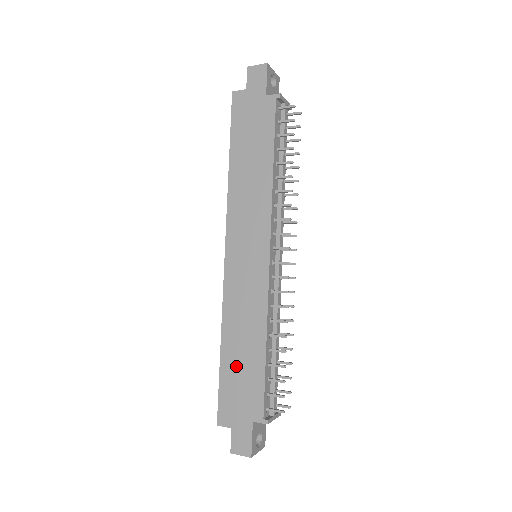
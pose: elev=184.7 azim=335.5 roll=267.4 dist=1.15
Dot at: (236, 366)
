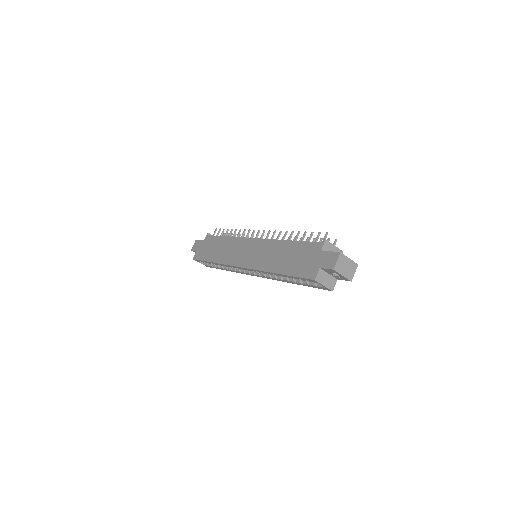
Dot at: (289, 262)
